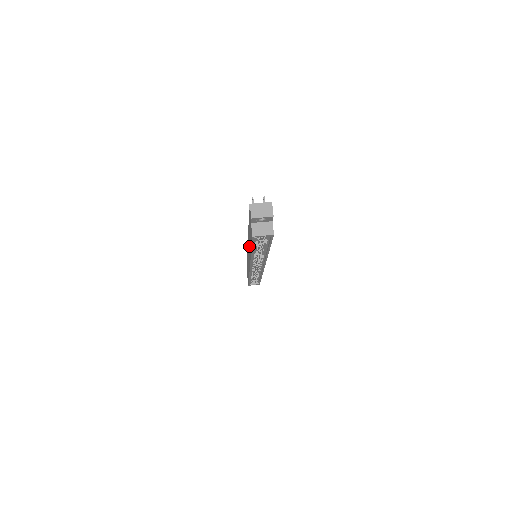
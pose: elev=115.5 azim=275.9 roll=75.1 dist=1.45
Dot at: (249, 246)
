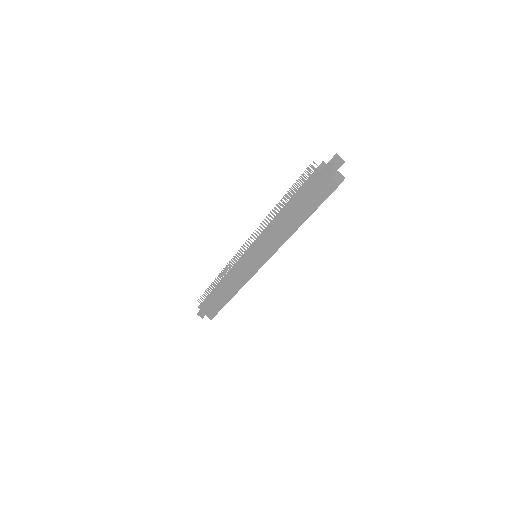
Dot at: (281, 230)
